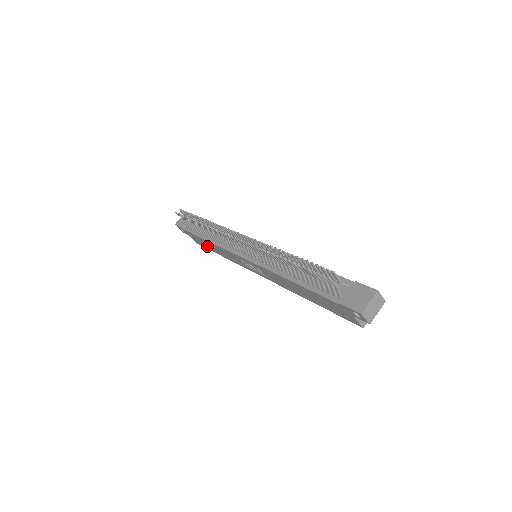
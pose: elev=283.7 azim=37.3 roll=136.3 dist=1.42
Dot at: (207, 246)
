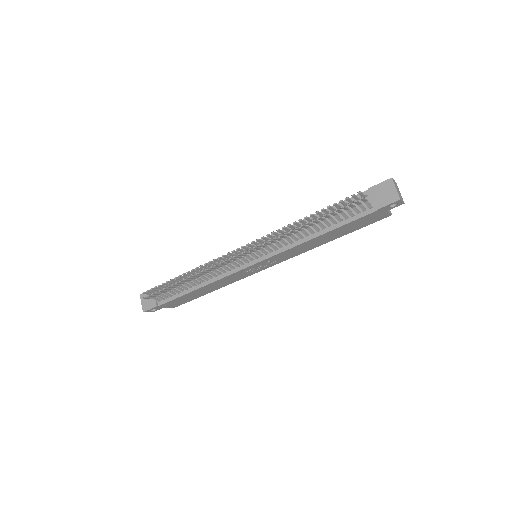
Dot at: (191, 298)
